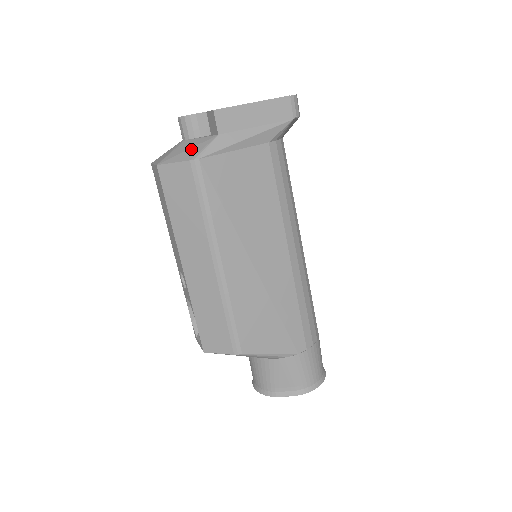
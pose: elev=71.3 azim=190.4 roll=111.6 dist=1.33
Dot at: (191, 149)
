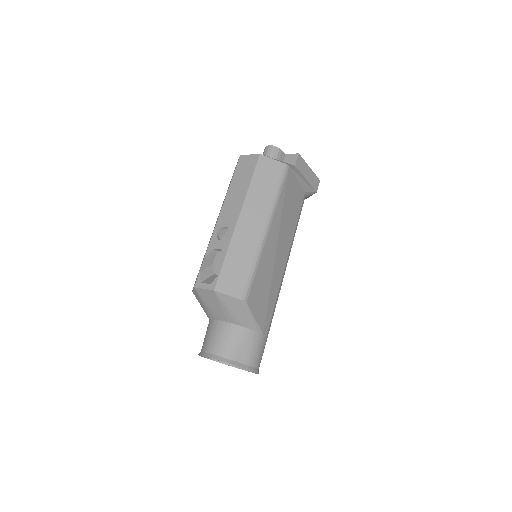
Dot at: (281, 161)
